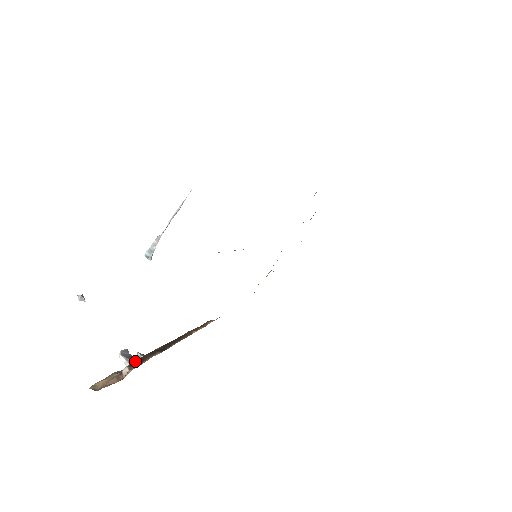
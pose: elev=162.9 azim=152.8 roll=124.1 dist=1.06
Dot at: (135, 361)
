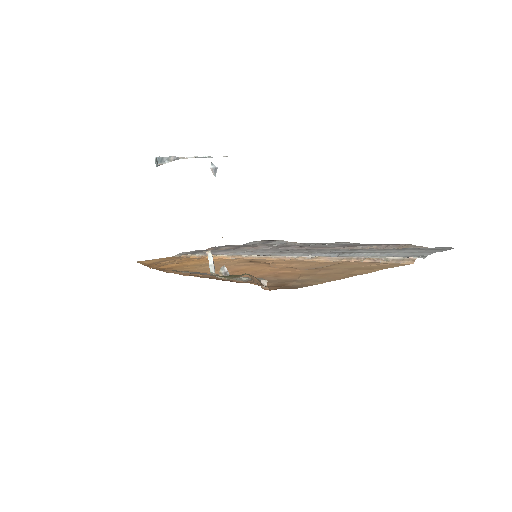
Dot at: (259, 278)
